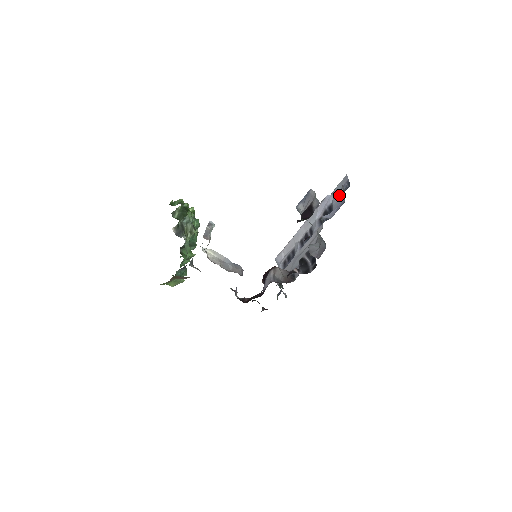
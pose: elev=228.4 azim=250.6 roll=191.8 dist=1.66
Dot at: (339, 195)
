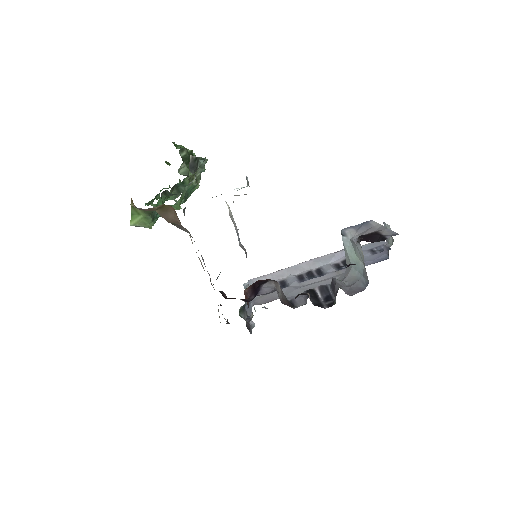
Dot at: (371, 252)
